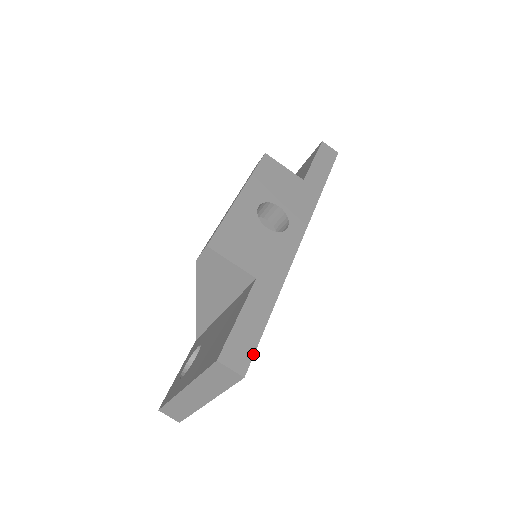
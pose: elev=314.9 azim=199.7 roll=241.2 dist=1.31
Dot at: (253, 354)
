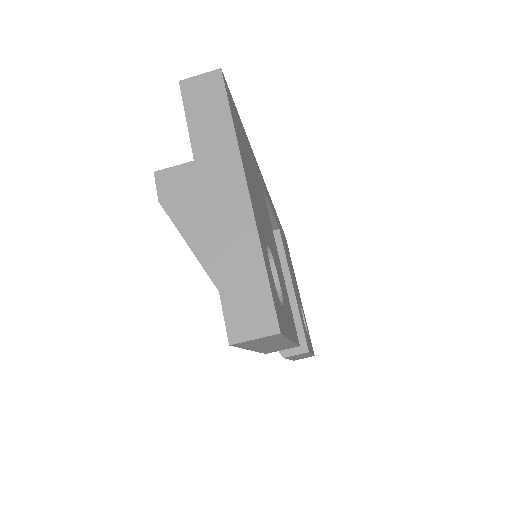
Dot at: occluded
